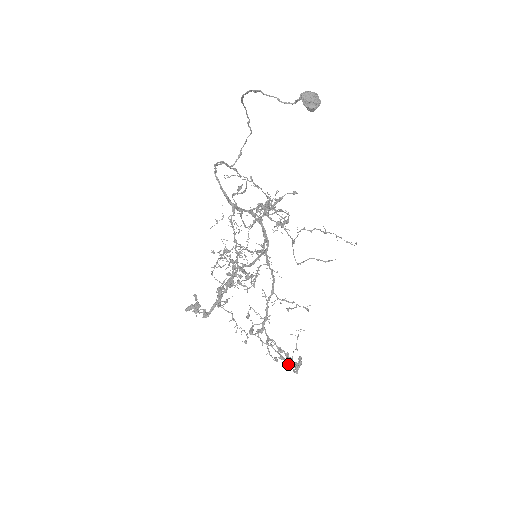
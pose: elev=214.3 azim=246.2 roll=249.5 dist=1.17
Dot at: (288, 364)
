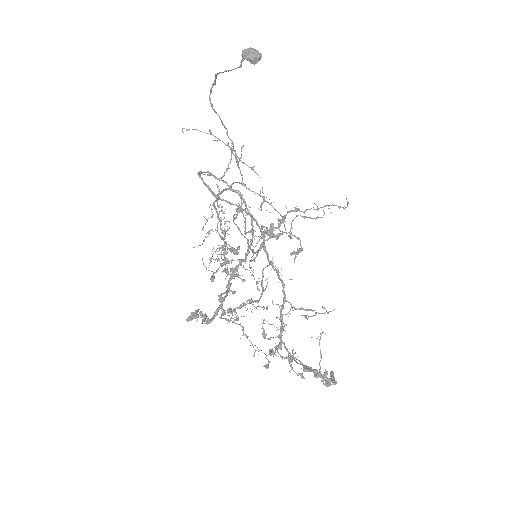
Dot at: (314, 374)
